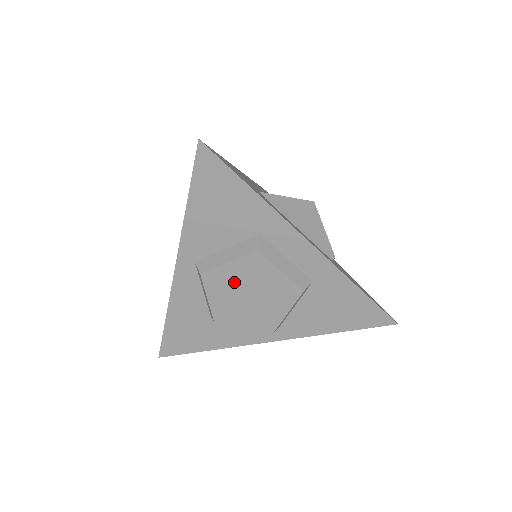
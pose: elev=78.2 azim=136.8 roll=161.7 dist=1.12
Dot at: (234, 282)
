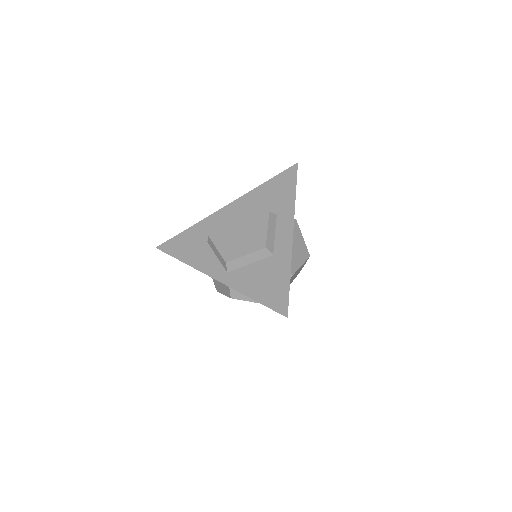
Dot at: (242, 221)
